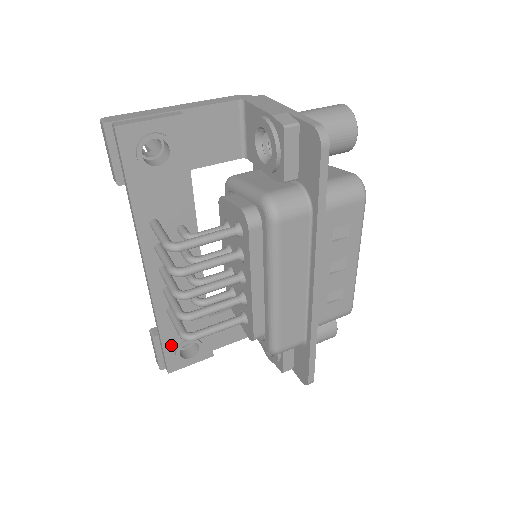
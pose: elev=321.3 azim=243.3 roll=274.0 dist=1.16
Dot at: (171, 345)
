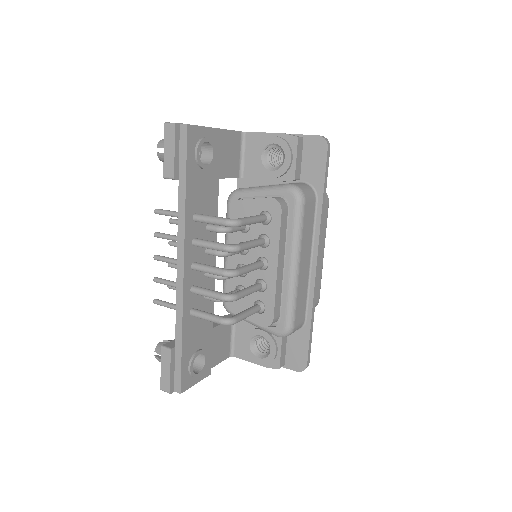
Dot at: (187, 356)
